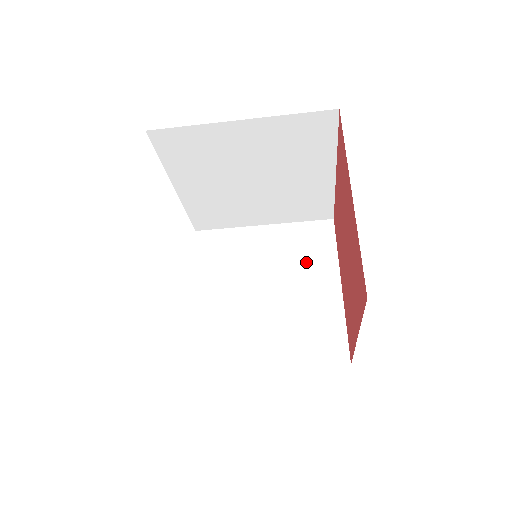
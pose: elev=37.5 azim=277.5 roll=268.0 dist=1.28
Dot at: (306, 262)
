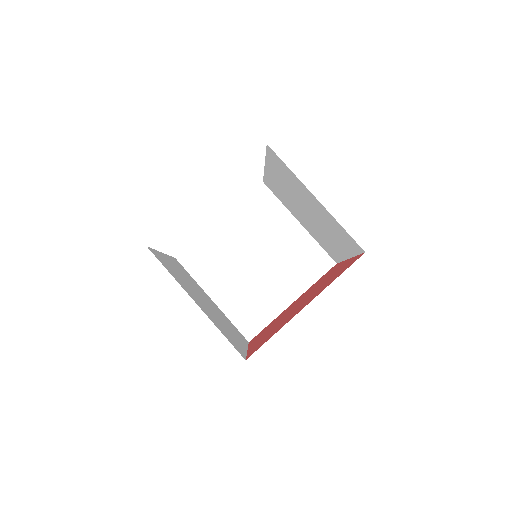
Dot at: (230, 326)
